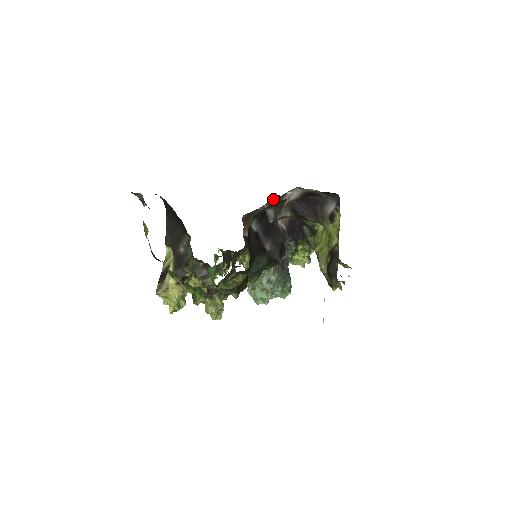
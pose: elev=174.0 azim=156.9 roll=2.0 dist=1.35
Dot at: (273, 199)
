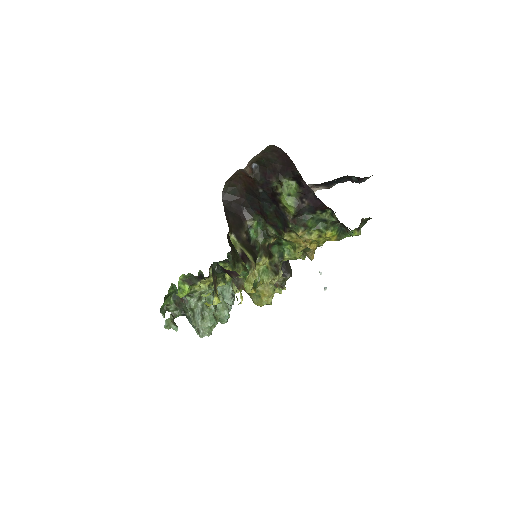
Dot at: occluded
